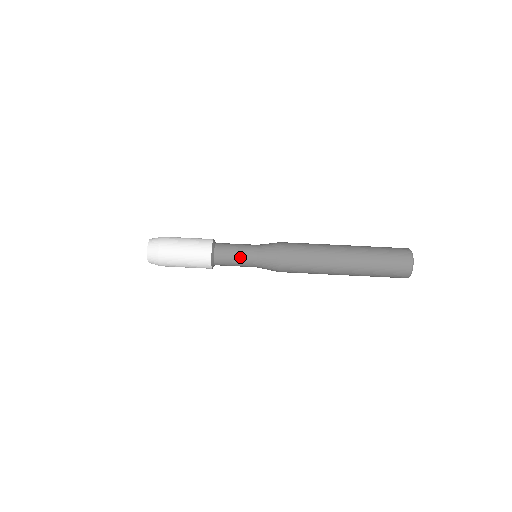
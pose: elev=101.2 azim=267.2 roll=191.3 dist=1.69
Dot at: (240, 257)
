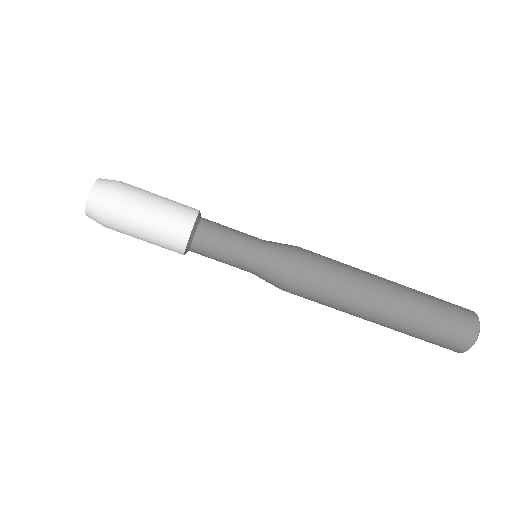
Dot at: (229, 261)
